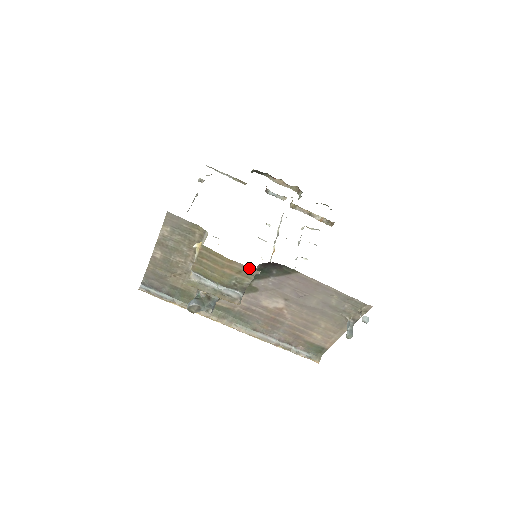
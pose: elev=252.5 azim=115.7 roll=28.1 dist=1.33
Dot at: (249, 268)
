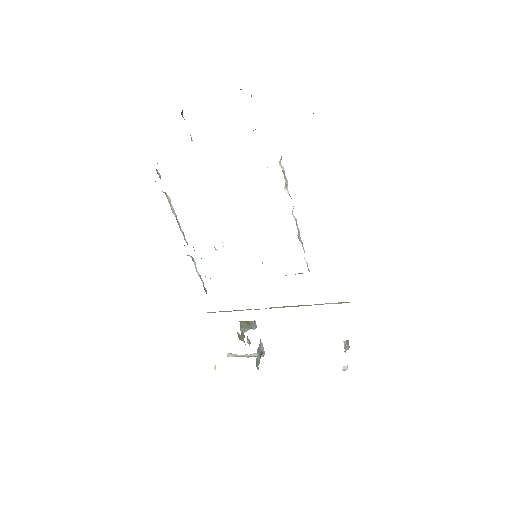
Dot at: occluded
